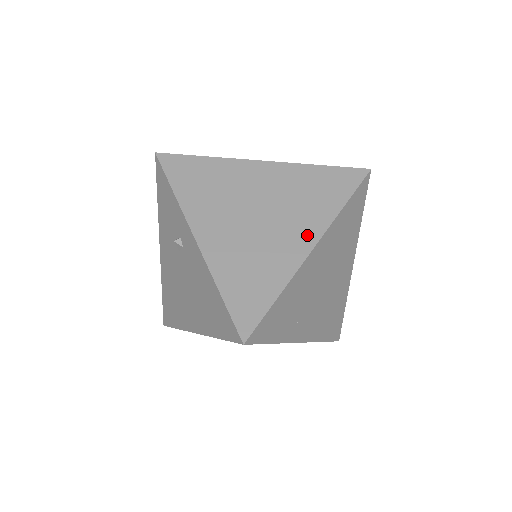
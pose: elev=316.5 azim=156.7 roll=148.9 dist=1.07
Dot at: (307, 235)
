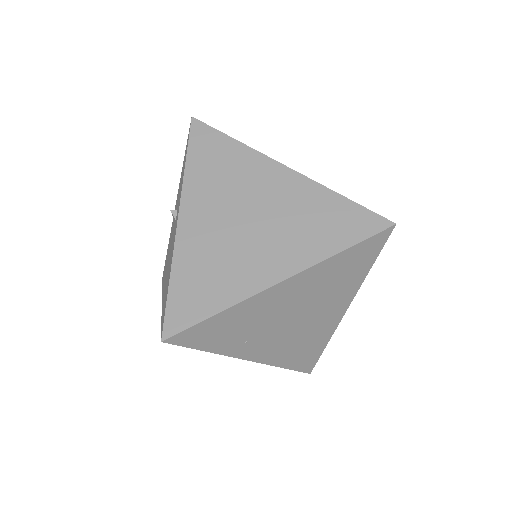
Dot at: (284, 265)
